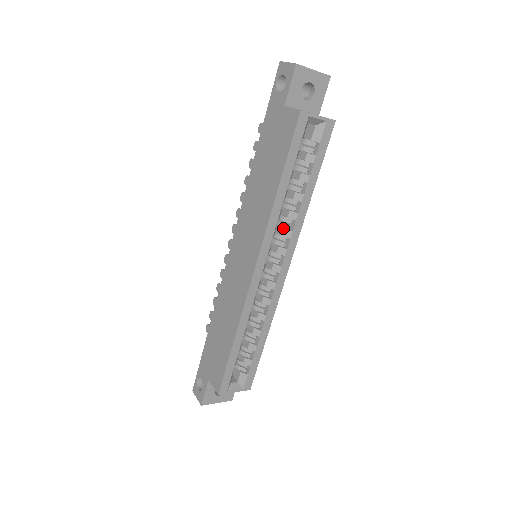
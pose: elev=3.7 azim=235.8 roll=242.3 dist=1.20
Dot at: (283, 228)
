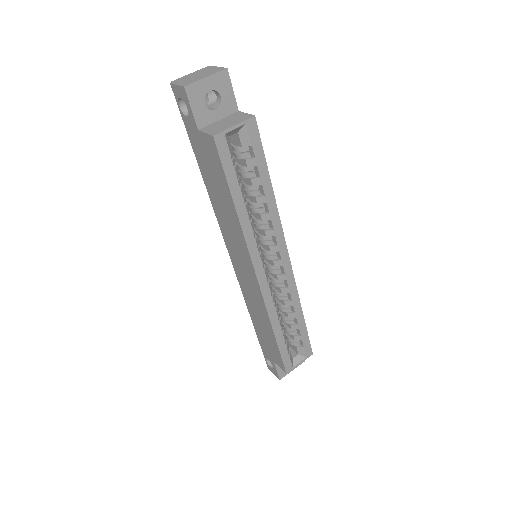
Dot at: (263, 230)
